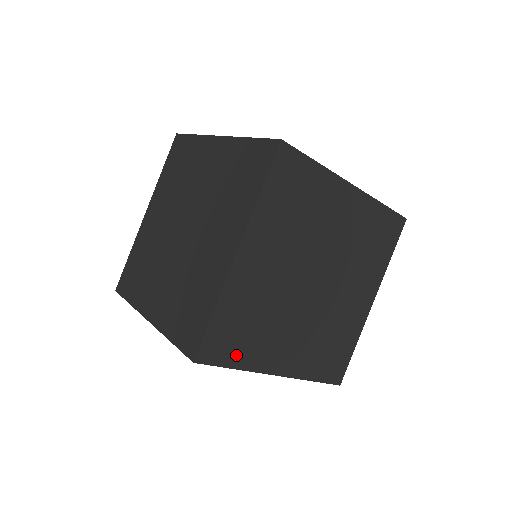
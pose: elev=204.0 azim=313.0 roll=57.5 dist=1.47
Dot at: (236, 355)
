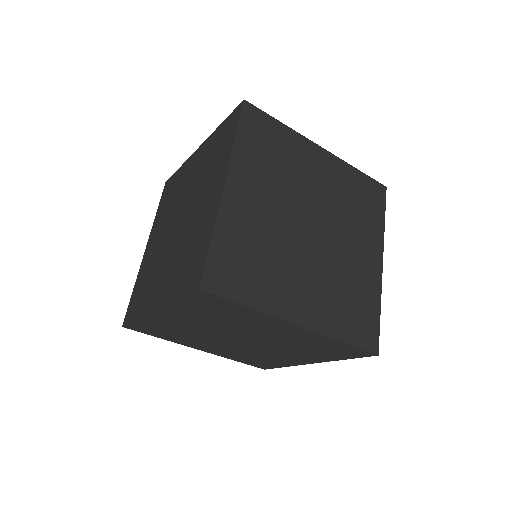
Dot at: (246, 291)
